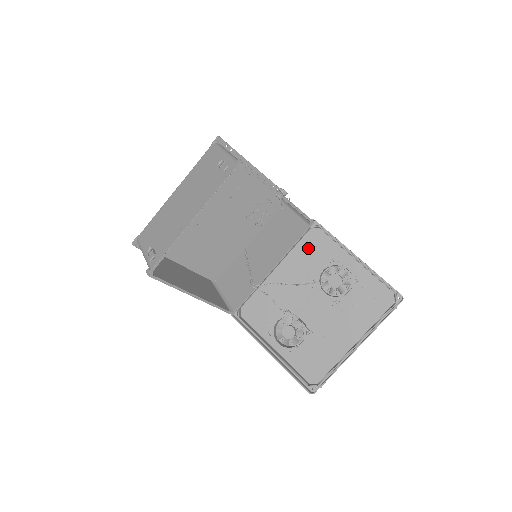
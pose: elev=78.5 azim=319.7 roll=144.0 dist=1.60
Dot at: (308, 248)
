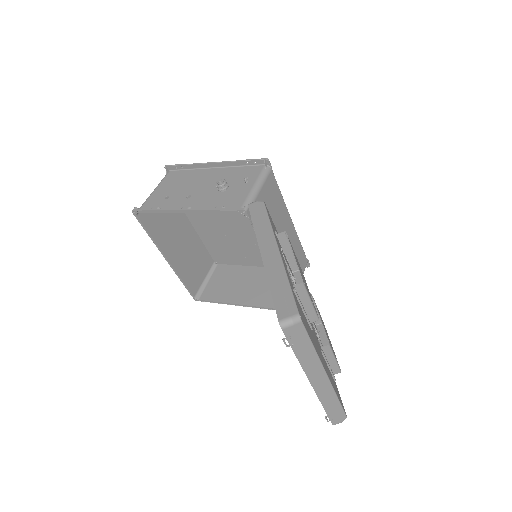
Dot at: occluded
